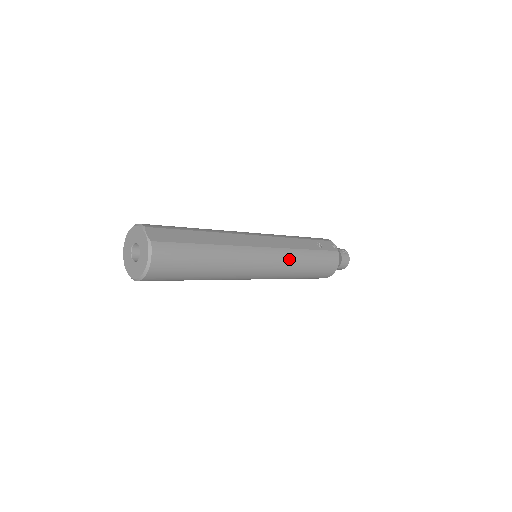
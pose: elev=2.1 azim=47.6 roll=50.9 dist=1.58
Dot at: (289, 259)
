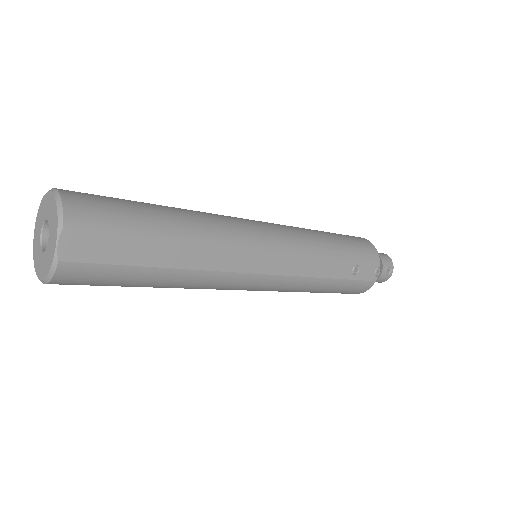
Dot at: (293, 287)
